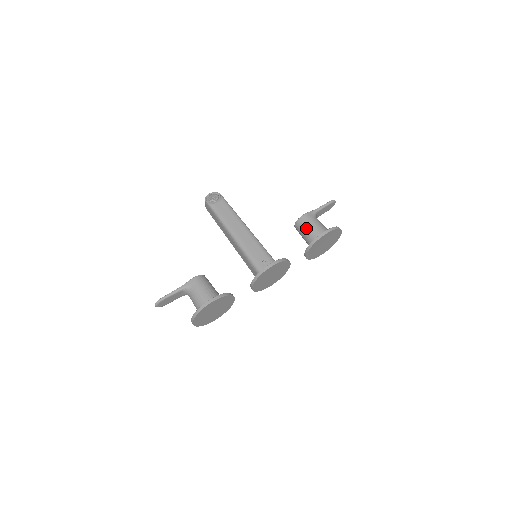
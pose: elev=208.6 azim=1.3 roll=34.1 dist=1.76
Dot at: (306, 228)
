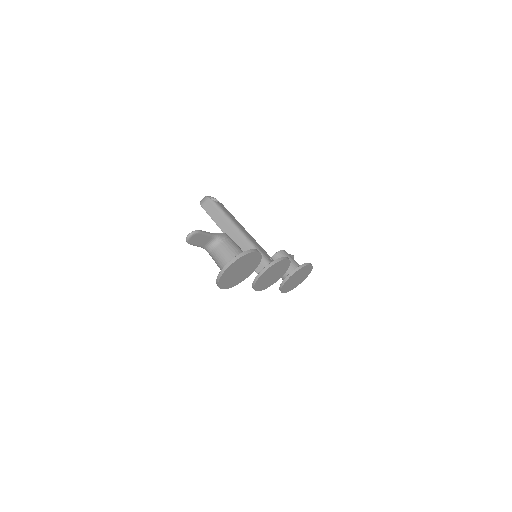
Dot at: occluded
